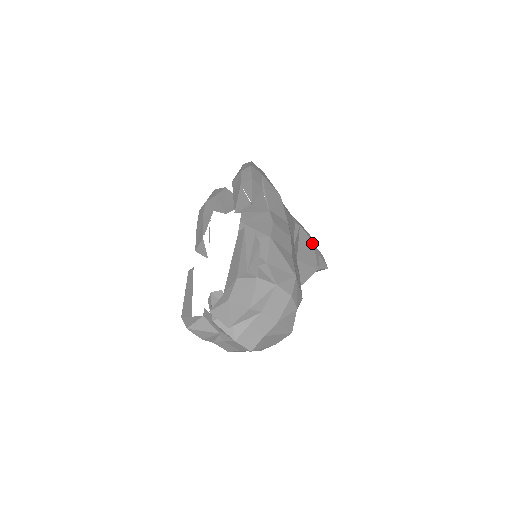
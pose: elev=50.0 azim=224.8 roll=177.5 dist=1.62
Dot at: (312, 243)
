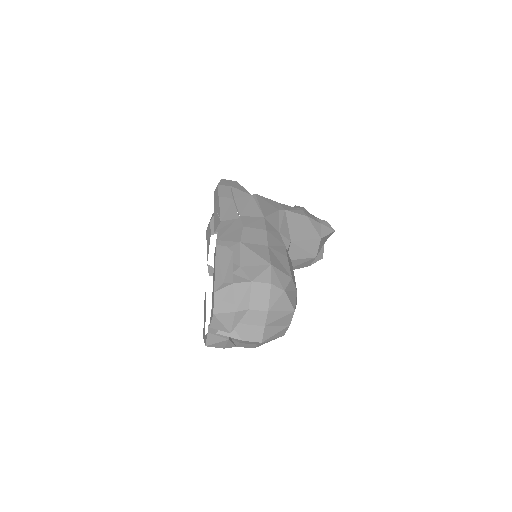
Dot at: (306, 218)
